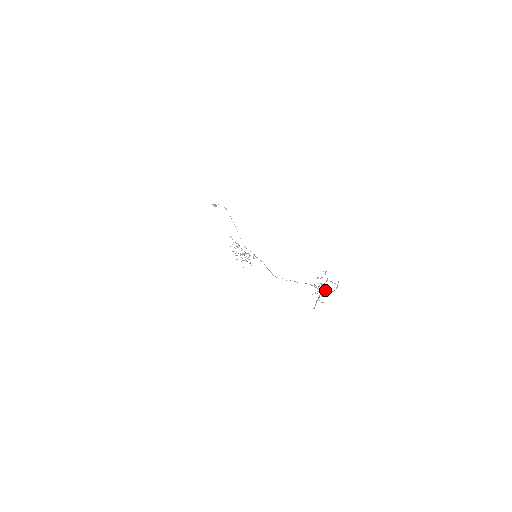
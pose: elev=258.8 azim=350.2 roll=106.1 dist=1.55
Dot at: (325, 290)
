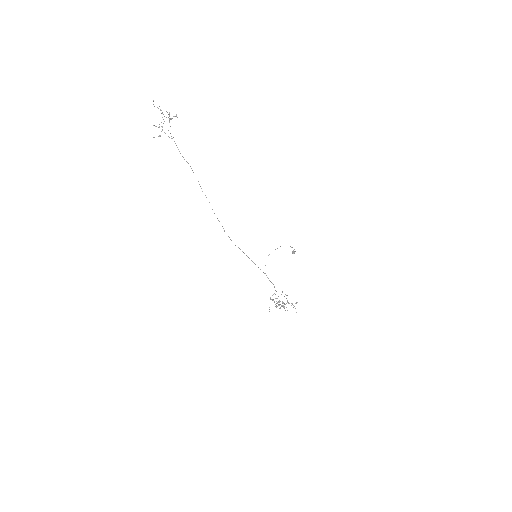
Dot at: (175, 143)
